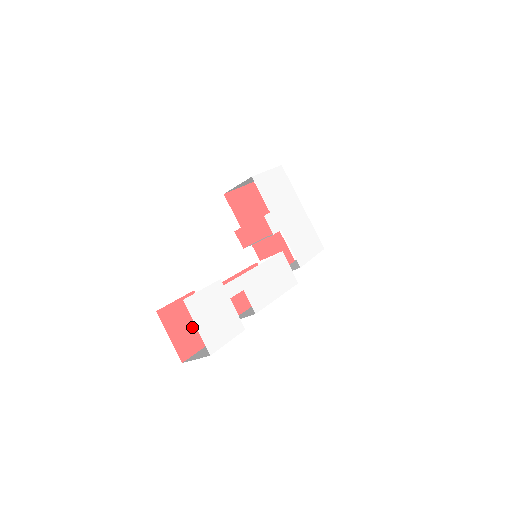
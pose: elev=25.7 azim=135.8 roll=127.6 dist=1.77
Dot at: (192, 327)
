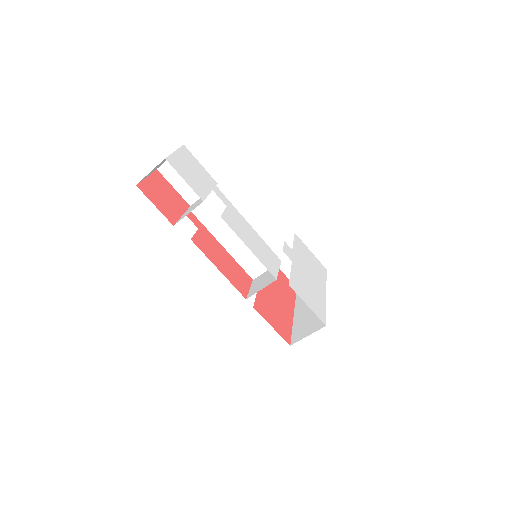
Dot at: (166, 200)
